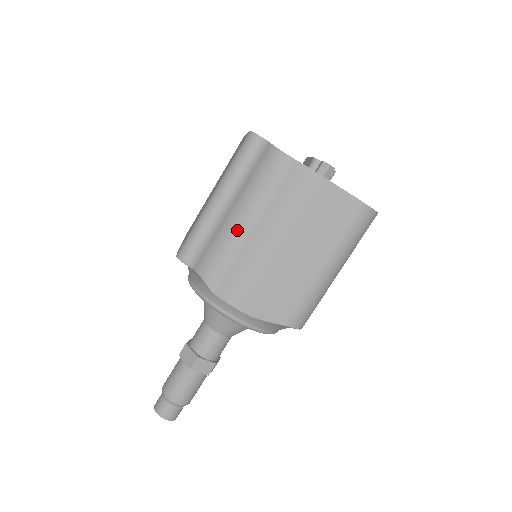
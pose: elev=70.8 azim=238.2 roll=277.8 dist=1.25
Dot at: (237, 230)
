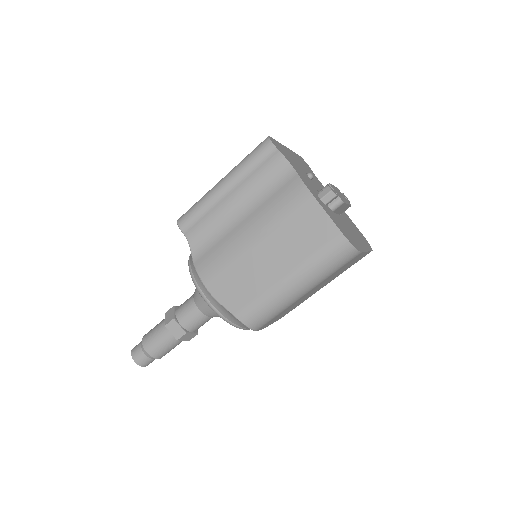
Dot at: (230, 216)
